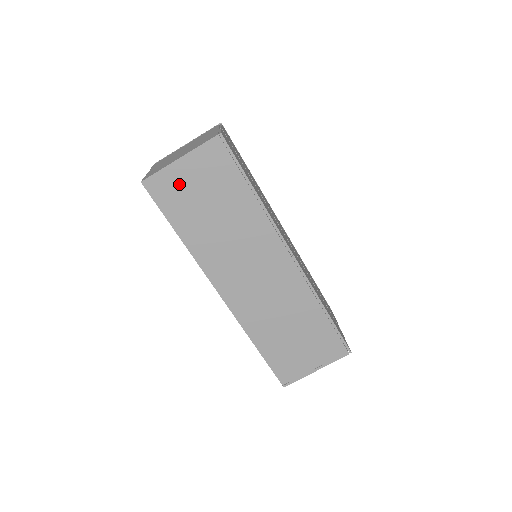
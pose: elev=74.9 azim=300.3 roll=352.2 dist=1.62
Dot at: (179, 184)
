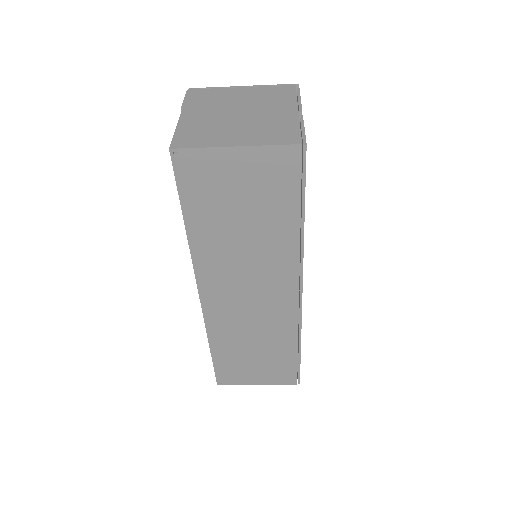
Dot at: (218, 174)
